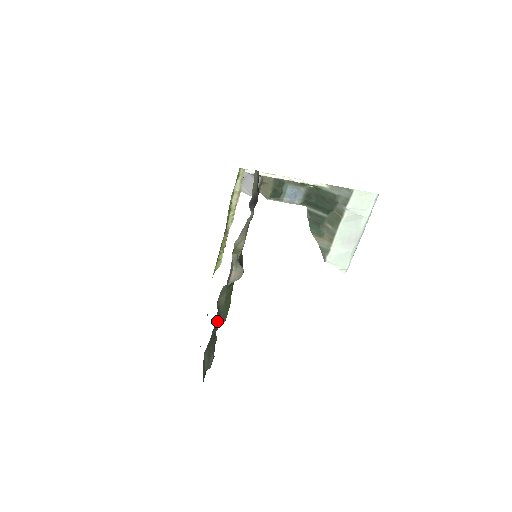
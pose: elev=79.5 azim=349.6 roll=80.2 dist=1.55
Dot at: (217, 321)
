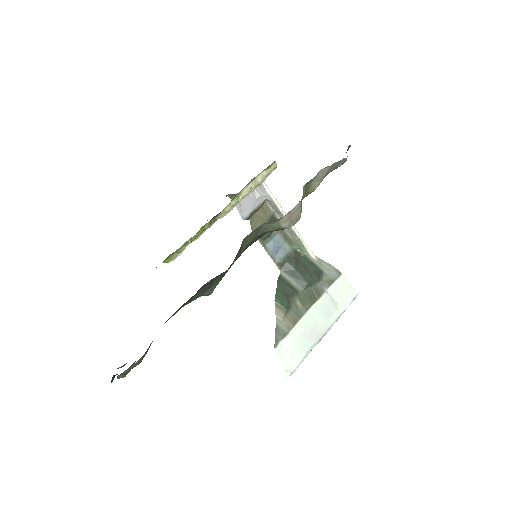
Dot at: occluded
